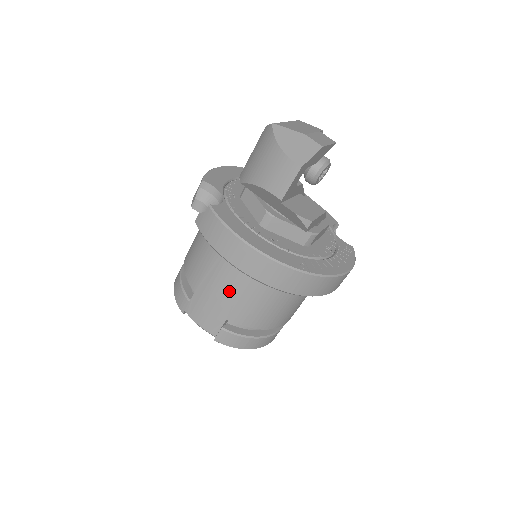
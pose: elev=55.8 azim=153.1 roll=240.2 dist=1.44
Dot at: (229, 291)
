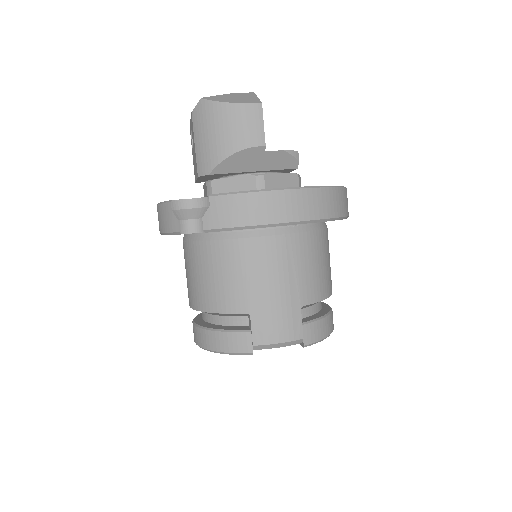
Dot at: (284, 272)
